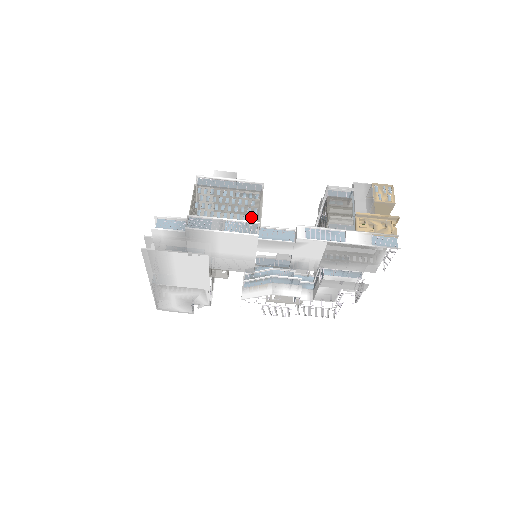
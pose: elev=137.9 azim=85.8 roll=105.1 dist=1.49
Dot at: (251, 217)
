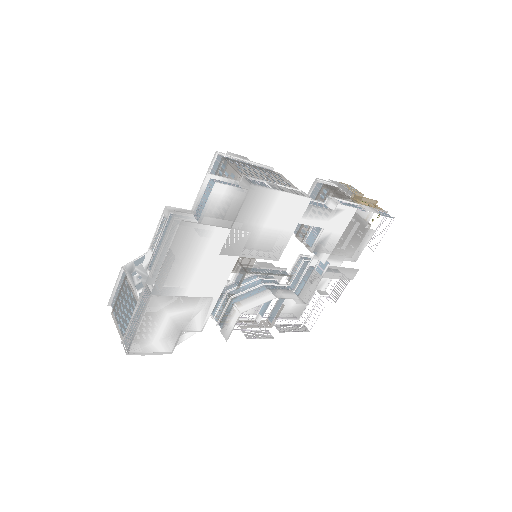
Dot at: occluded
